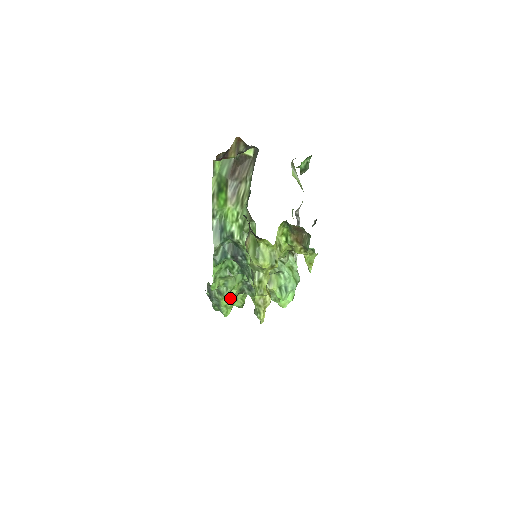
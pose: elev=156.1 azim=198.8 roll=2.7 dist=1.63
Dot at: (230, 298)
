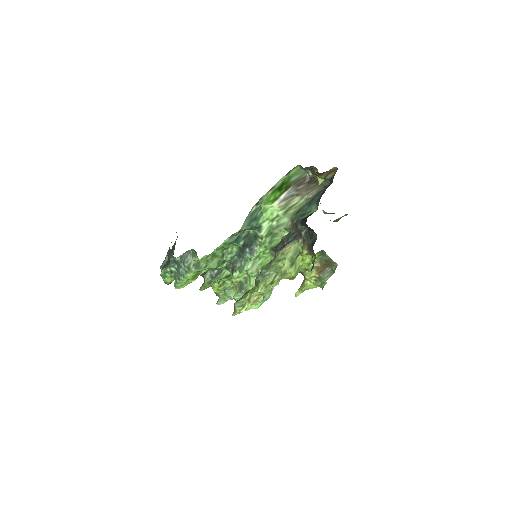
Dot at: (197, 275)
